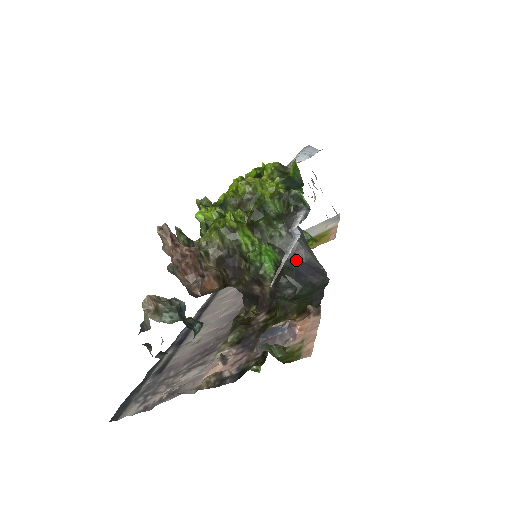
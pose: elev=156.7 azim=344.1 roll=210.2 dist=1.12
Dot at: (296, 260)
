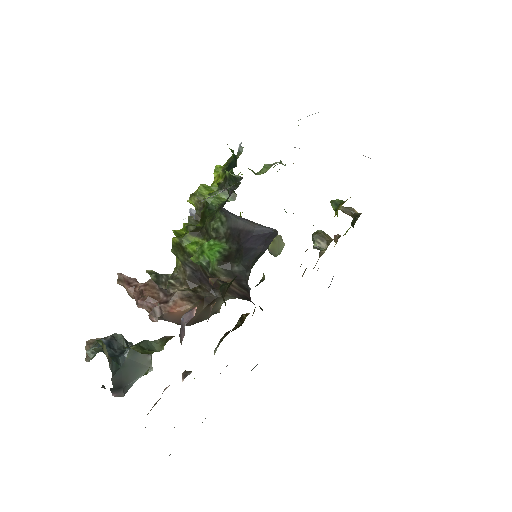
Dot at: (242, 238)
